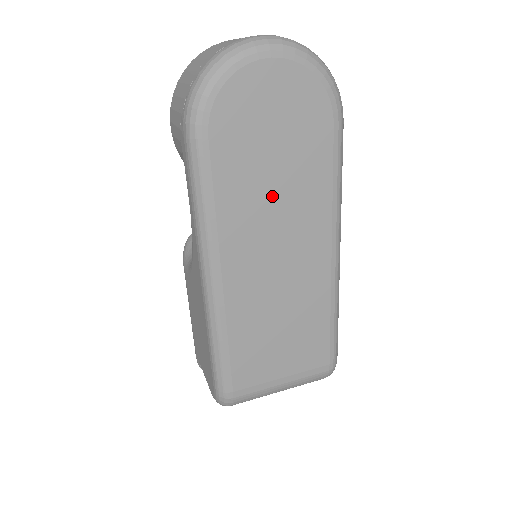
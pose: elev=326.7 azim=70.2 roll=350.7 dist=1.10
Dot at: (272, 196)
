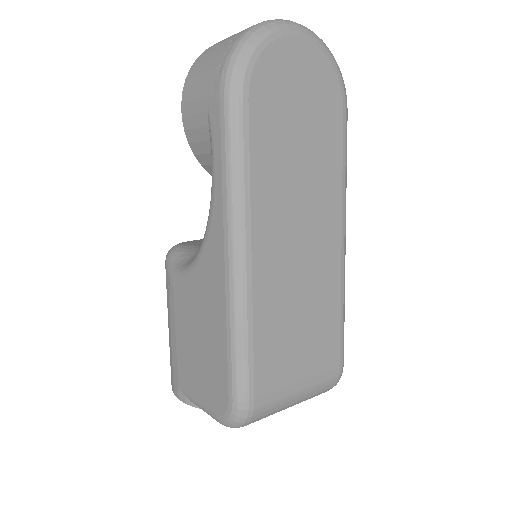
Dot at: (297, 169)
